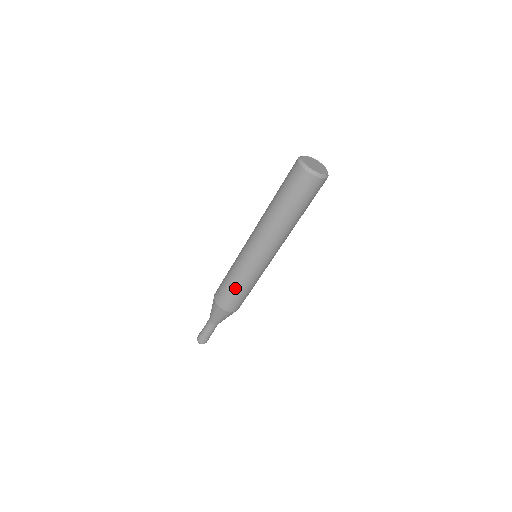
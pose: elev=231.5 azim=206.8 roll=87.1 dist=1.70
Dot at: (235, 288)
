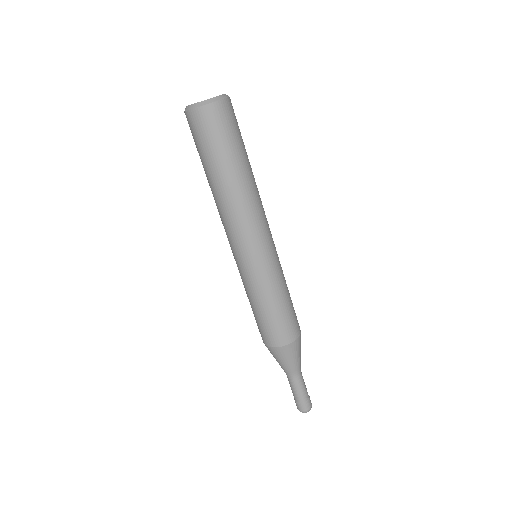
Dot at: (267, 309)
